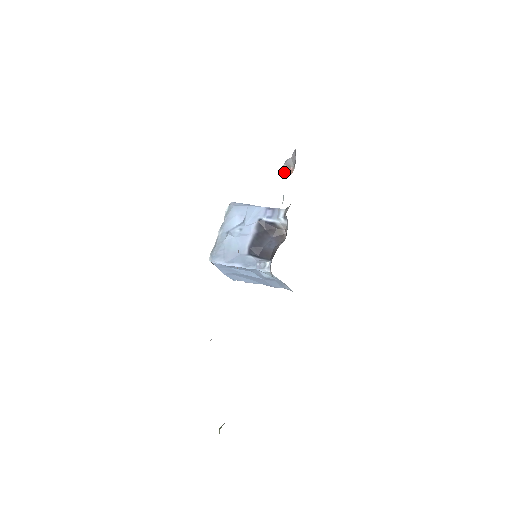
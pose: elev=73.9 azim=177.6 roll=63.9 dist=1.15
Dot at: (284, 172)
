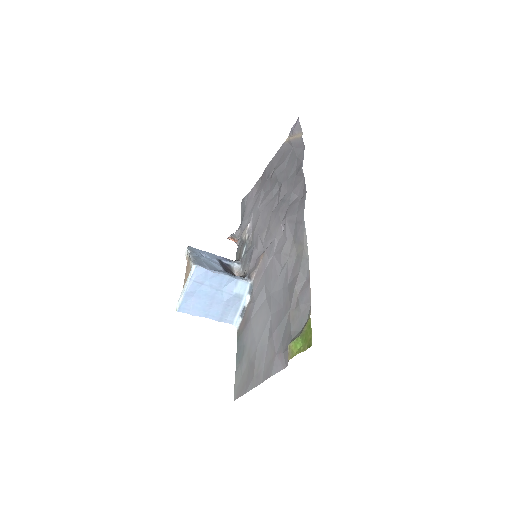
Dot at: (232, 239)
